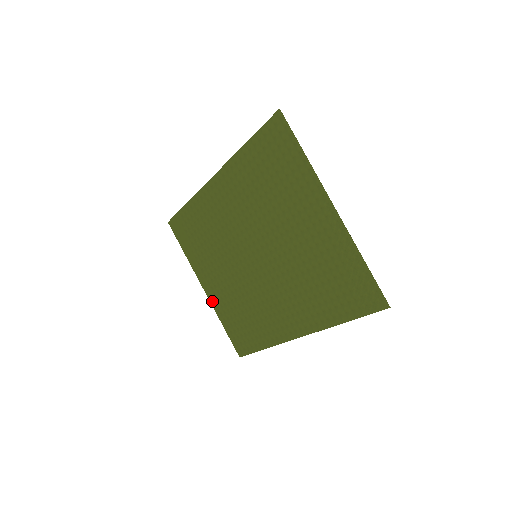
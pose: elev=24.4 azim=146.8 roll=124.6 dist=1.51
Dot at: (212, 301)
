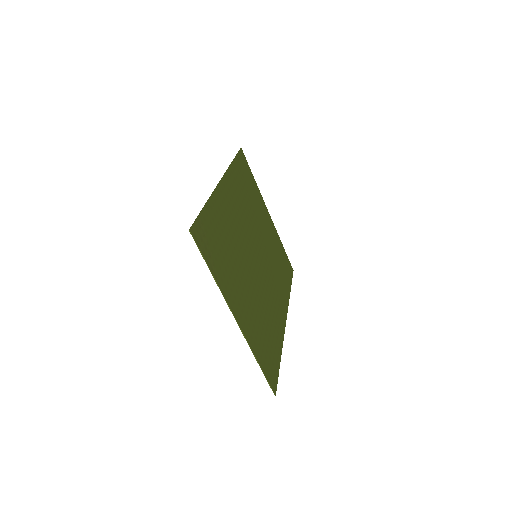
Dot at: (273, 226)
